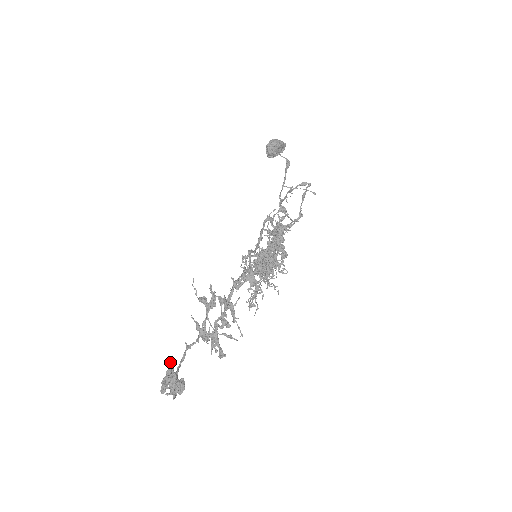
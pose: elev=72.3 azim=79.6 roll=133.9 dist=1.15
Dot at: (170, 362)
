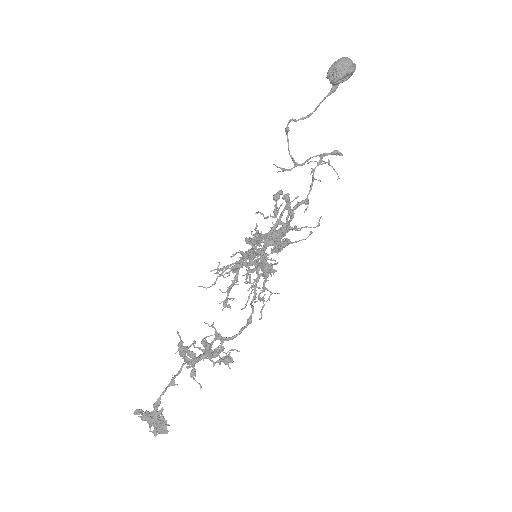
Dot at: (161, 411)
